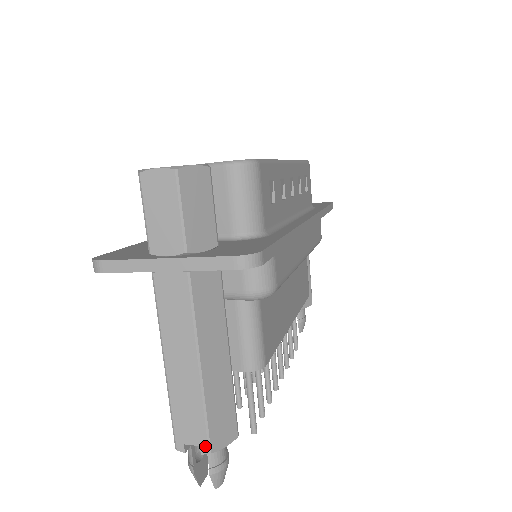
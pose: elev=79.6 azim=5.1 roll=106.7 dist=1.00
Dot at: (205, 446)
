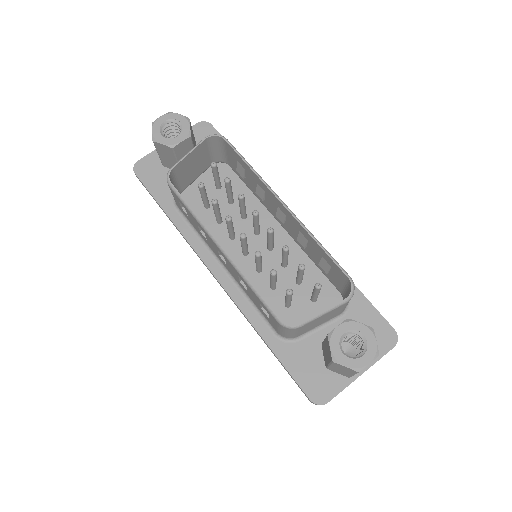
Dot at: occluded
